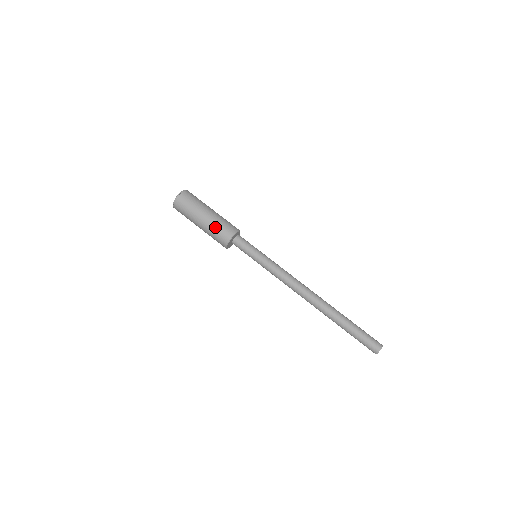
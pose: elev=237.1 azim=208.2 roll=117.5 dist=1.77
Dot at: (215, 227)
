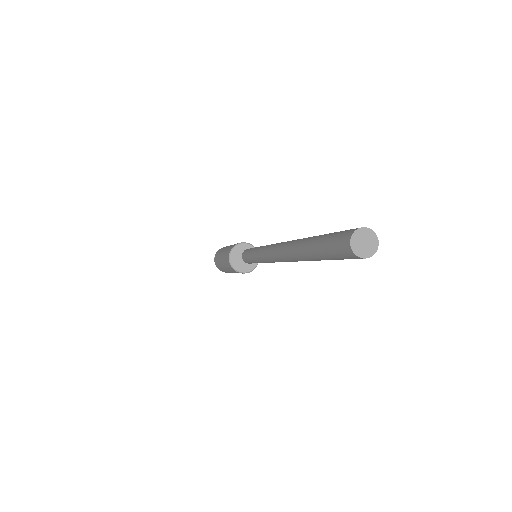
Dot at: (224, 257)
